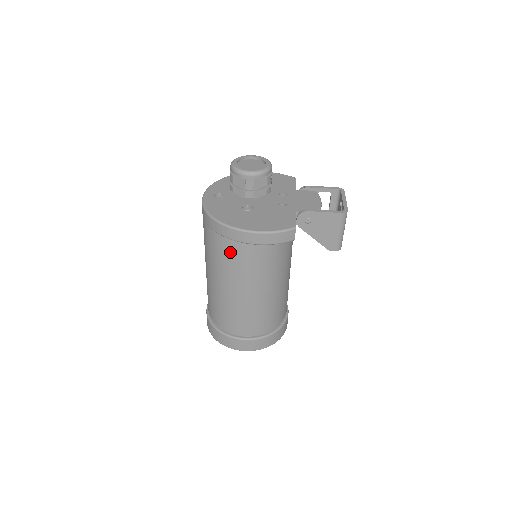
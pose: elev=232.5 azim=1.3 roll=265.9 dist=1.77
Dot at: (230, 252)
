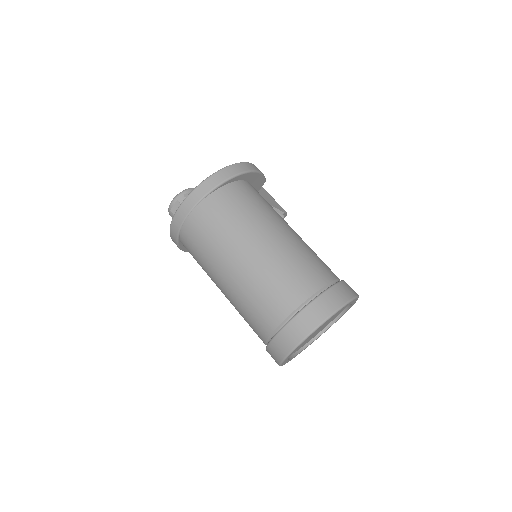
Dot at: (247, 196)
